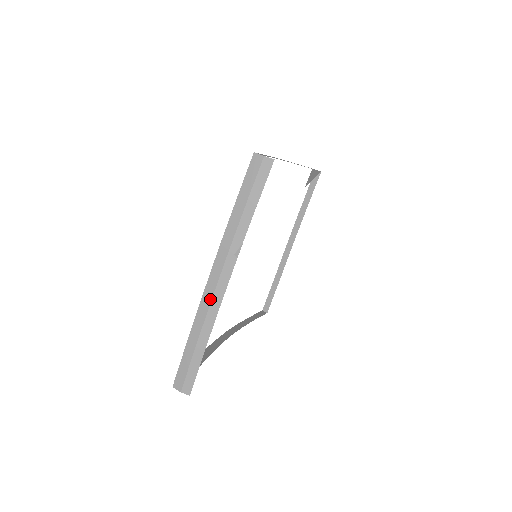
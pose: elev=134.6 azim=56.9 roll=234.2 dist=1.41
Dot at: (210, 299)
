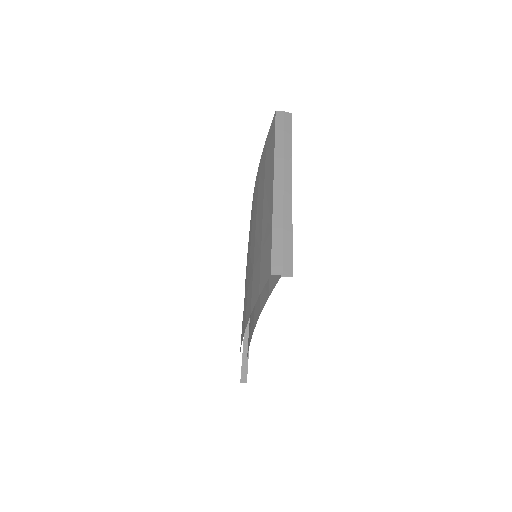
Dot at: (282, 191)
